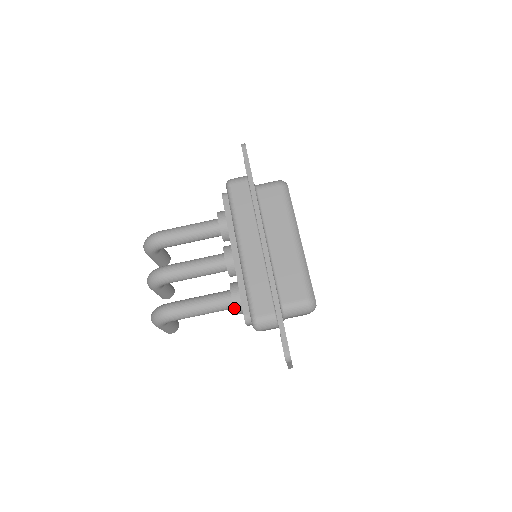
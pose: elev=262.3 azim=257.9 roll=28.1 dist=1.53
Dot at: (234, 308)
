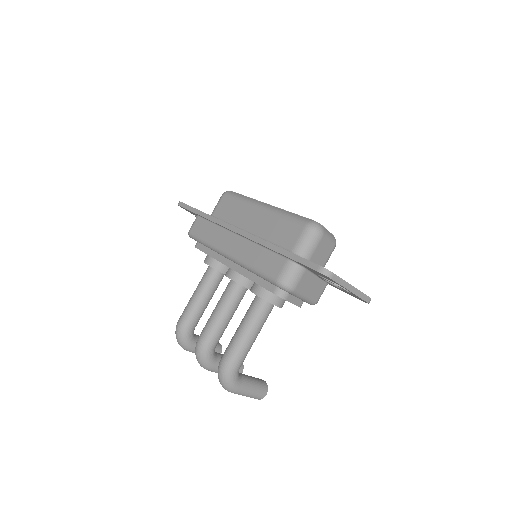
Dot at: (267, 301)
